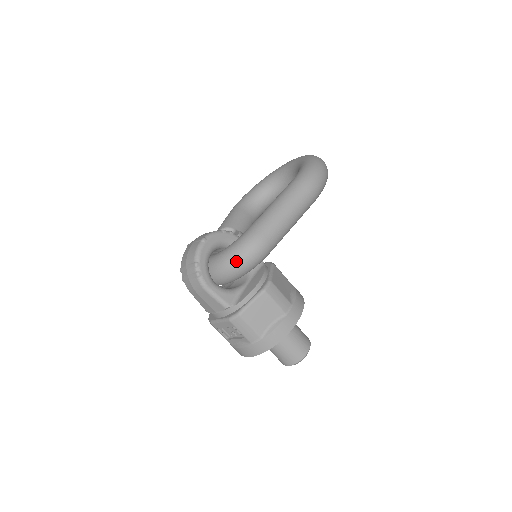
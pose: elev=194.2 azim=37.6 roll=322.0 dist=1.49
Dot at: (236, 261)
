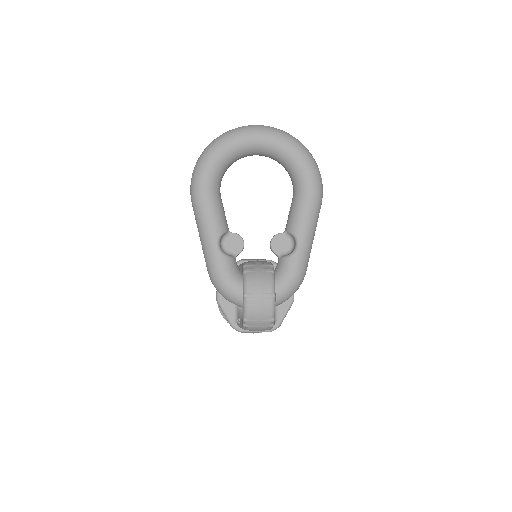
Dot at: occluded
